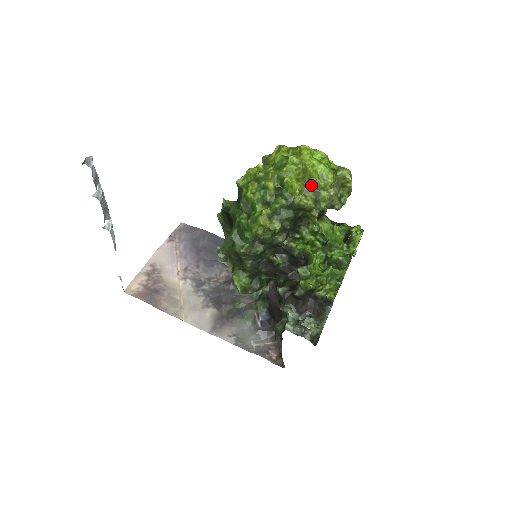
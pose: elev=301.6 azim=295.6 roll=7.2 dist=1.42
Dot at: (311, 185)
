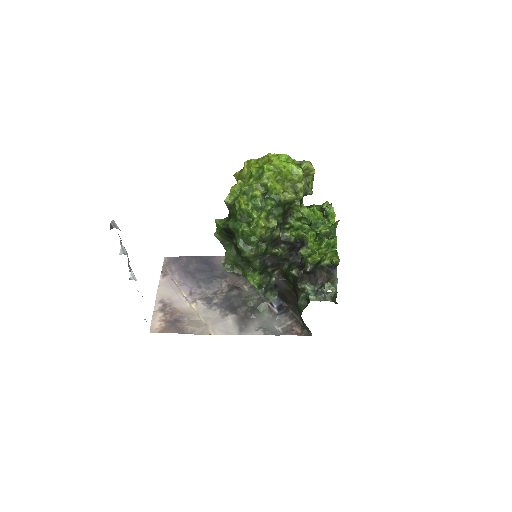
Dot at: (288, 182)
